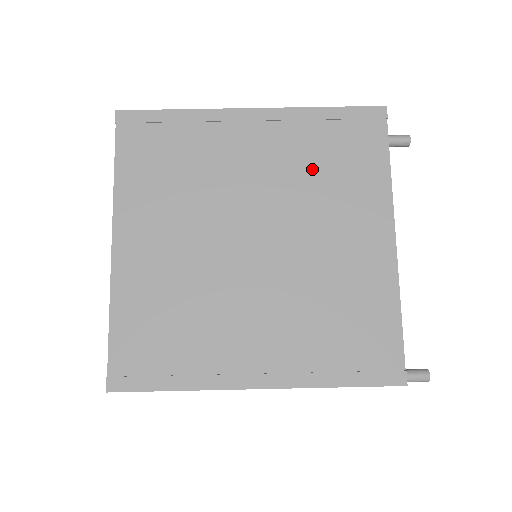
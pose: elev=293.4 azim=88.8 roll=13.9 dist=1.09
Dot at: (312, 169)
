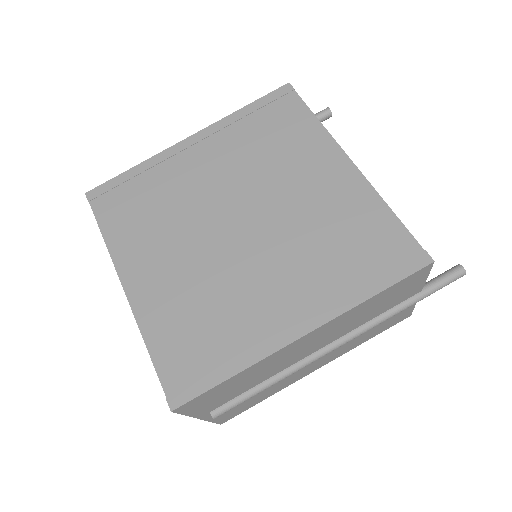
Dot at: (257, 151)
